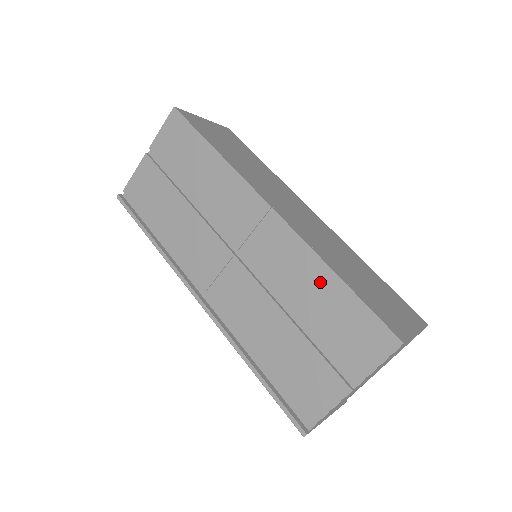
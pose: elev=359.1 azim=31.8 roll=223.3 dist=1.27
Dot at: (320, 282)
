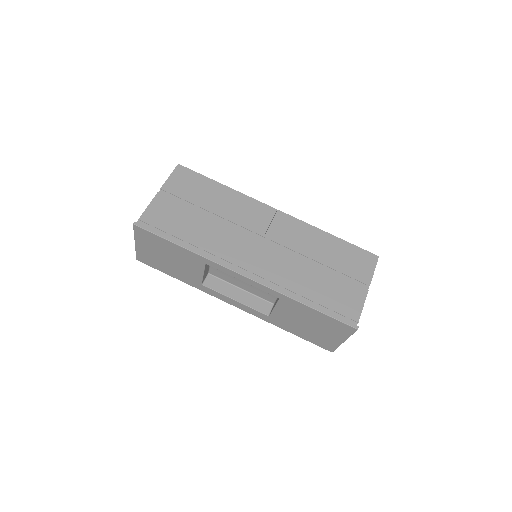
Dot at: (324, 240)
